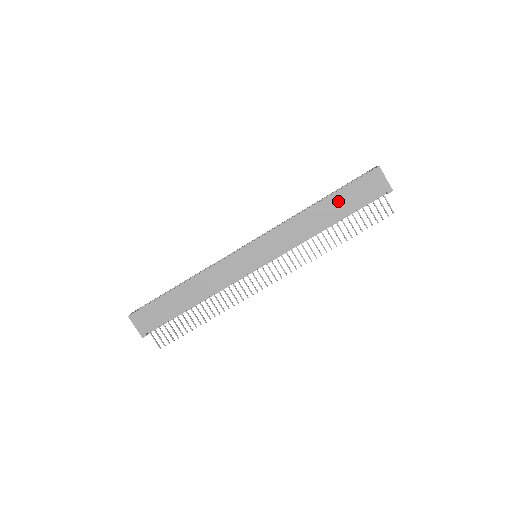
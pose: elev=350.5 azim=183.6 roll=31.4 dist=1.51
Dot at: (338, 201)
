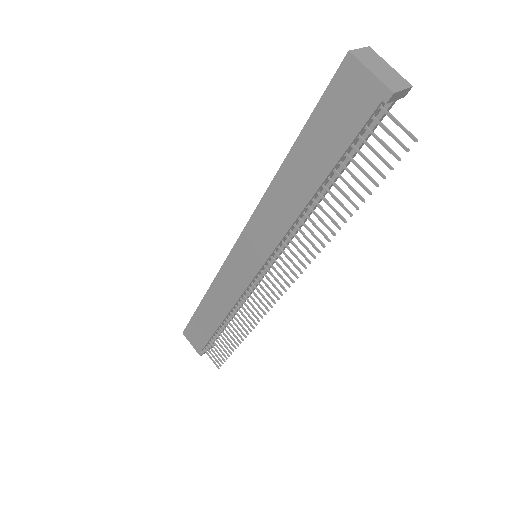
Dot at: (309, 149)
